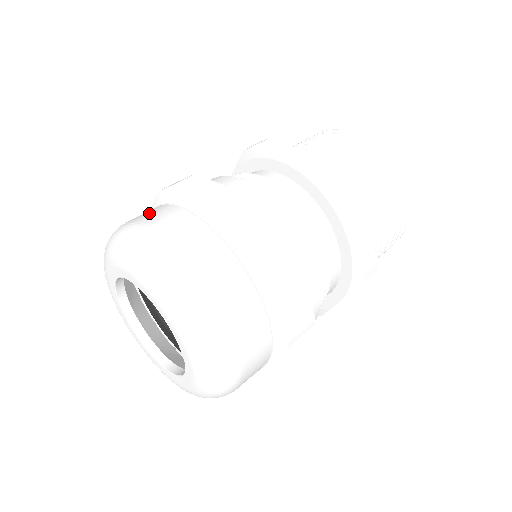
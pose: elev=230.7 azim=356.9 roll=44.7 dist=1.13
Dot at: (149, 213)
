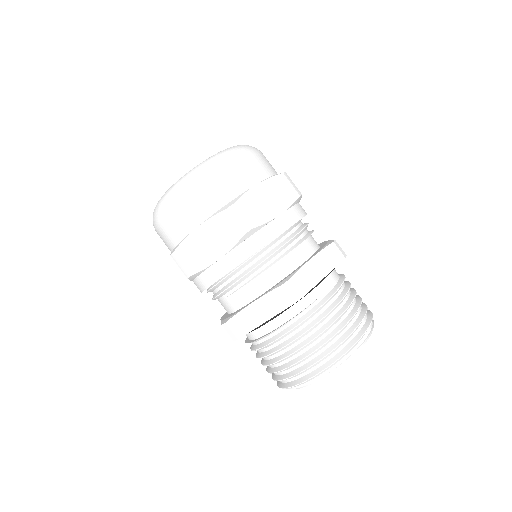
Dot at: occluded
